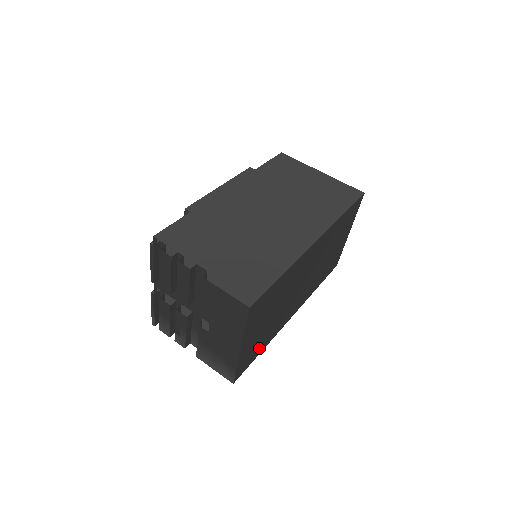
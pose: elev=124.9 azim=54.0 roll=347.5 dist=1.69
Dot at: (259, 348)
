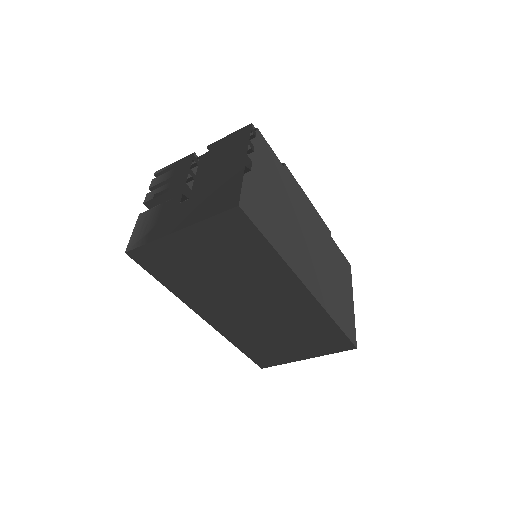
Dot at: (169, 275)
